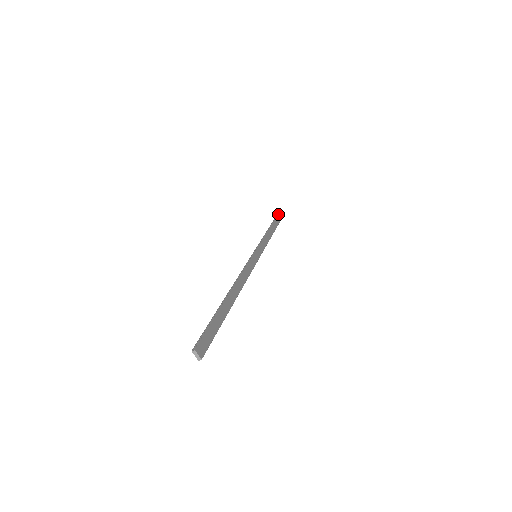
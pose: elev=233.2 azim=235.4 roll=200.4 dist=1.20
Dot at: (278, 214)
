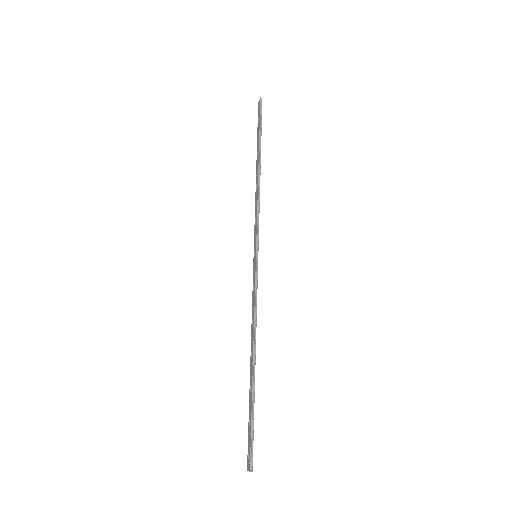
Dot at: occluded
